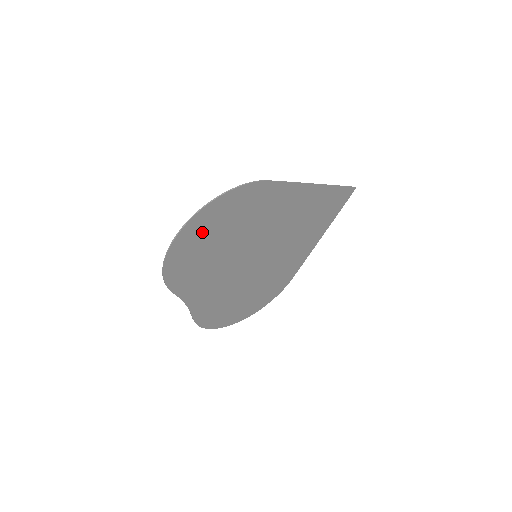
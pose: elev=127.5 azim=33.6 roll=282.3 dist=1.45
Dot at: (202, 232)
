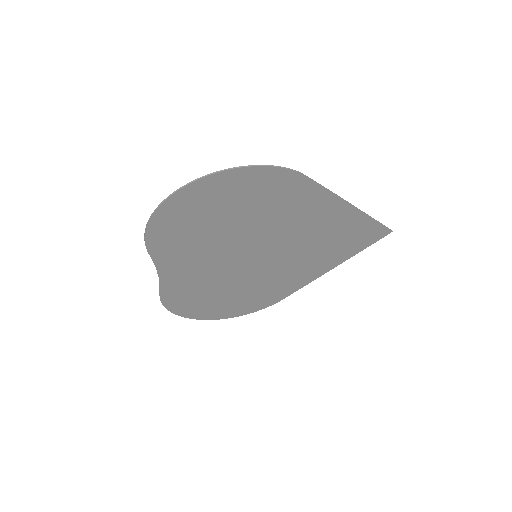
Dot at: (209, 199)
